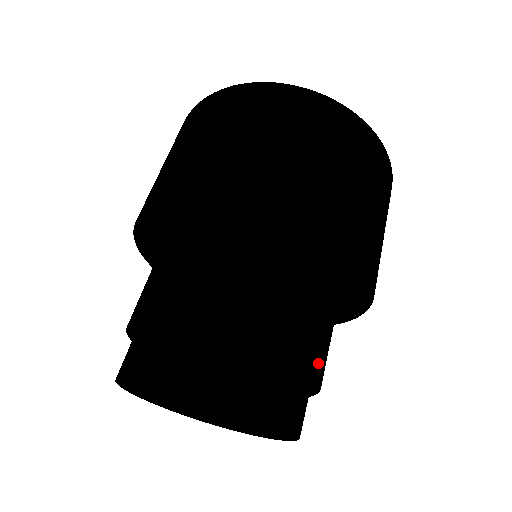
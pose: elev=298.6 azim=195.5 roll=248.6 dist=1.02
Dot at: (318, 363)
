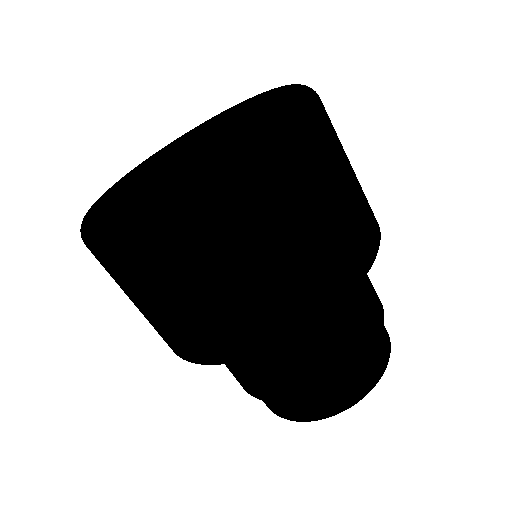
Dot at: occluded
